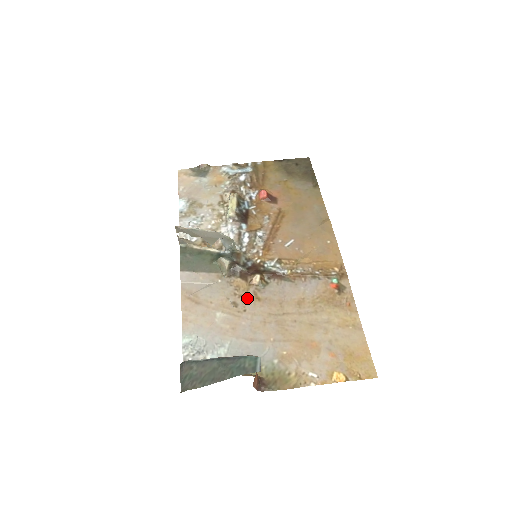
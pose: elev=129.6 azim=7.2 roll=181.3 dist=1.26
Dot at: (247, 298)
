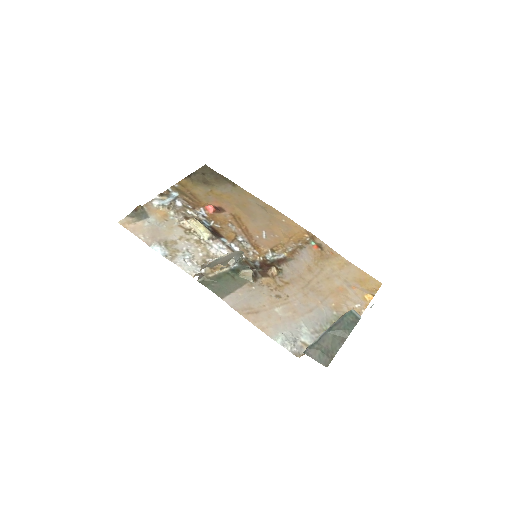
Dot at: (281, 287)
